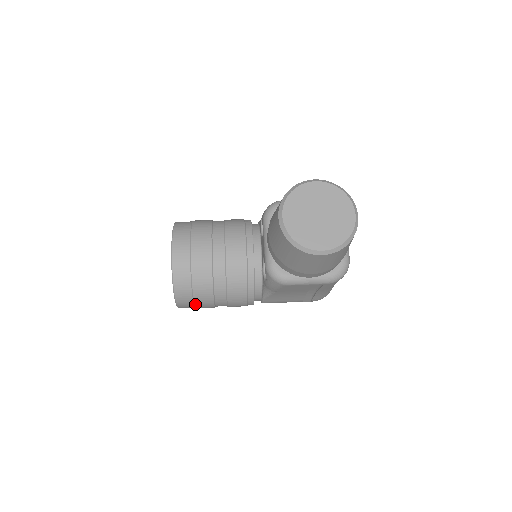
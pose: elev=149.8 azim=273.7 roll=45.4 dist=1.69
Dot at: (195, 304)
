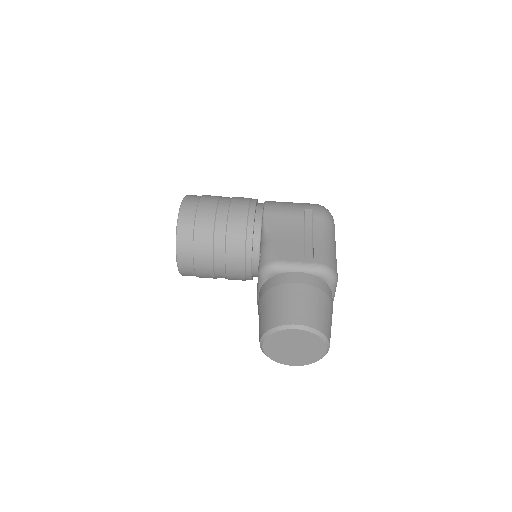
Dot at: occluded
